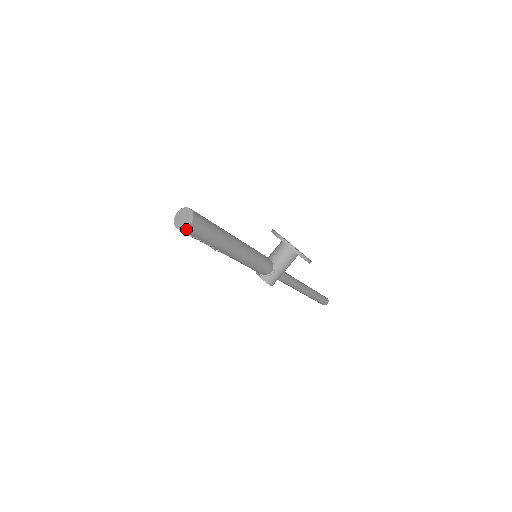
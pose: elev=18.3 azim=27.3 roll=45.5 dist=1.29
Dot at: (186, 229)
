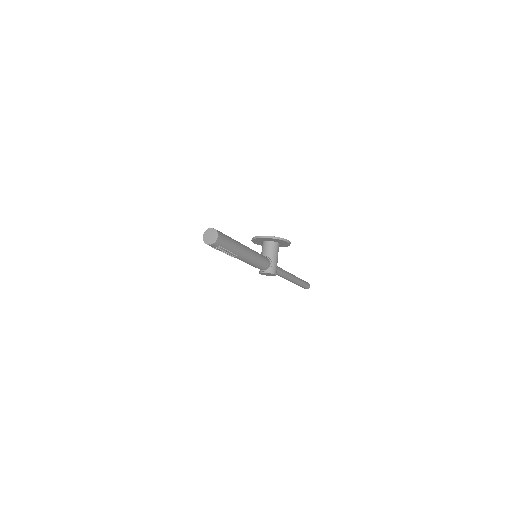
Dot at: (217, 241)
